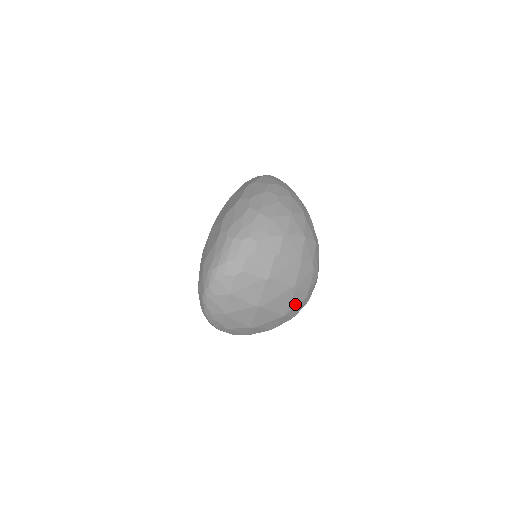
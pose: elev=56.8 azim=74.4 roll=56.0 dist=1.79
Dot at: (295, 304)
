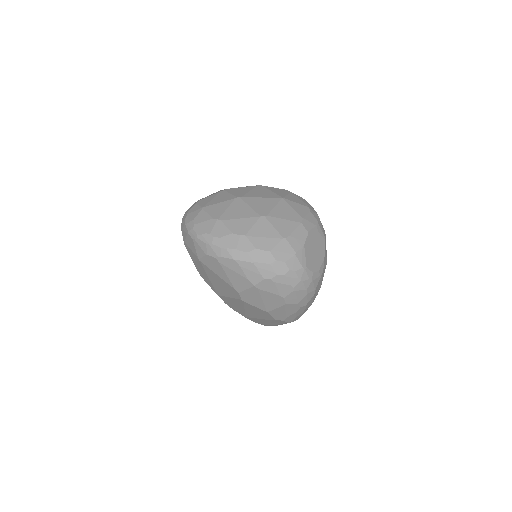
Dot at: (283, 194)
